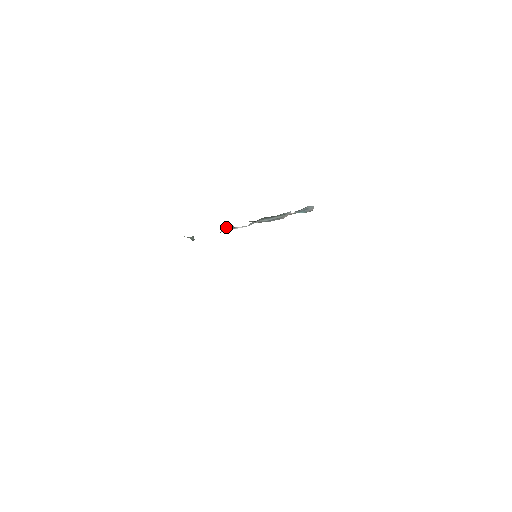
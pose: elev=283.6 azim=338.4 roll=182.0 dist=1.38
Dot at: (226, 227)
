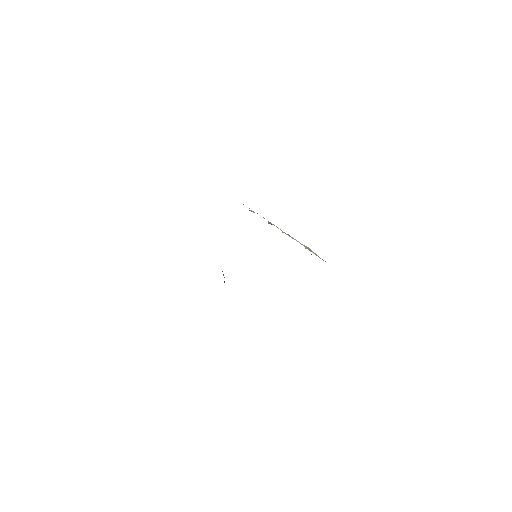
Dot at: occluded
